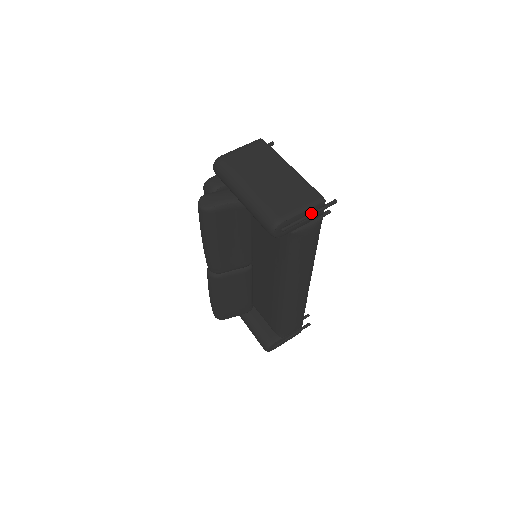
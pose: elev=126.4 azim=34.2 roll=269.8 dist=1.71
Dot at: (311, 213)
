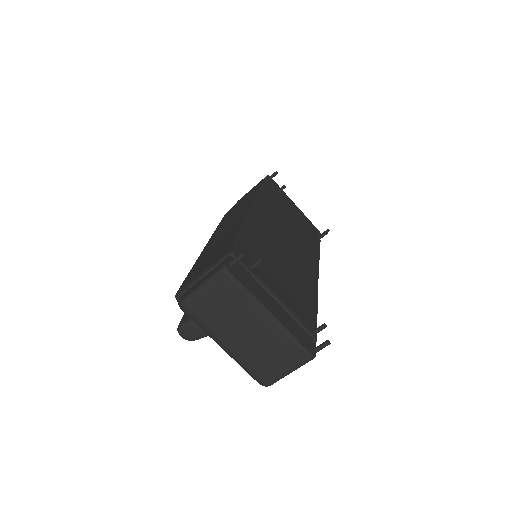
Dot at: occluded
